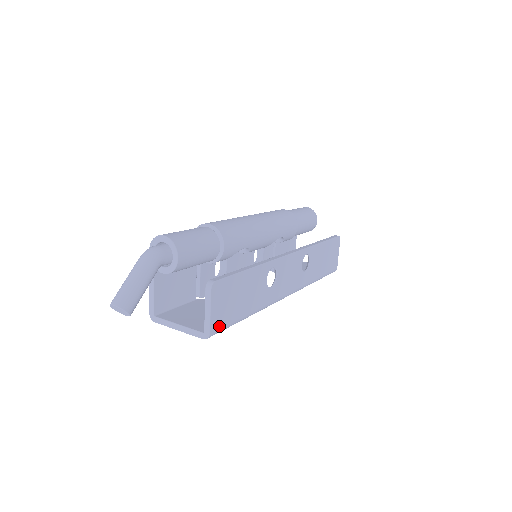
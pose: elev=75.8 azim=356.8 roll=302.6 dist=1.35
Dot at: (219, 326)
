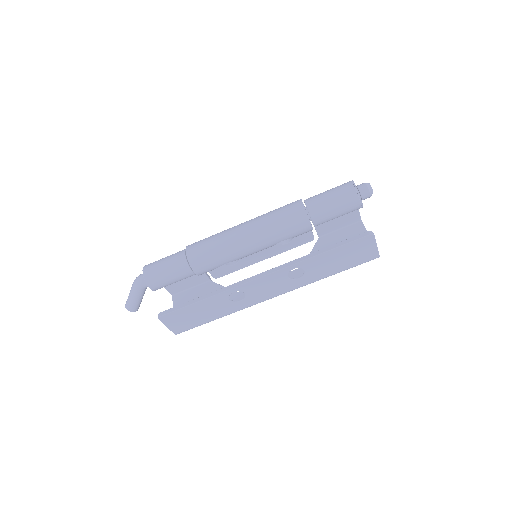
Dot at: (183, 330)
